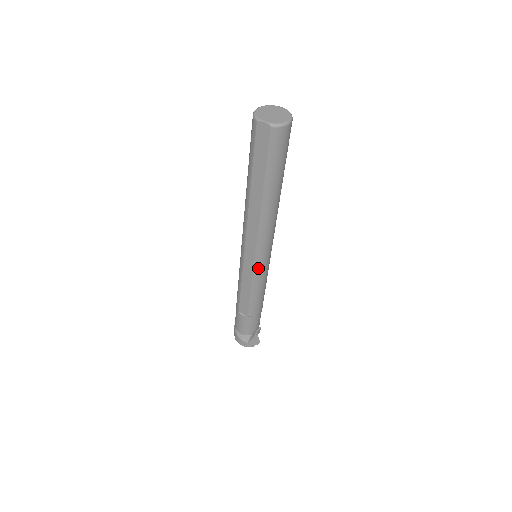
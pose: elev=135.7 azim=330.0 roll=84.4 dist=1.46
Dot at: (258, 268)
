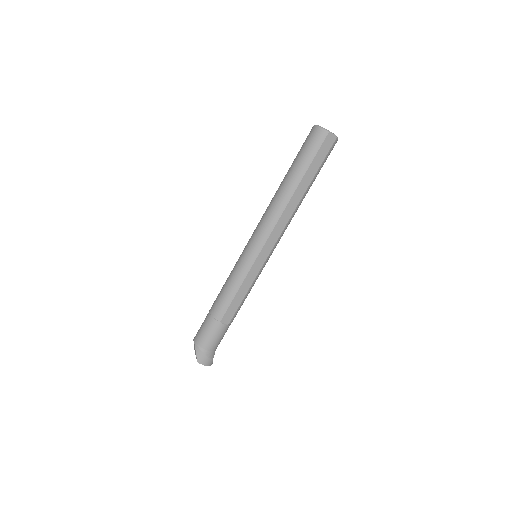
Dot at: (265, 264)
